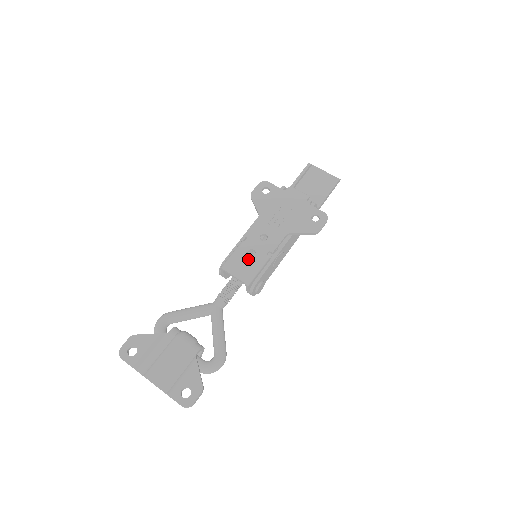
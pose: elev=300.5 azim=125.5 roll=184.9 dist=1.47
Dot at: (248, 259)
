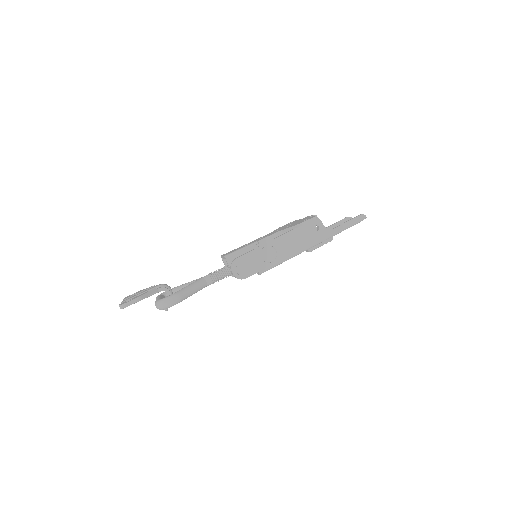
Dot at: occluded
